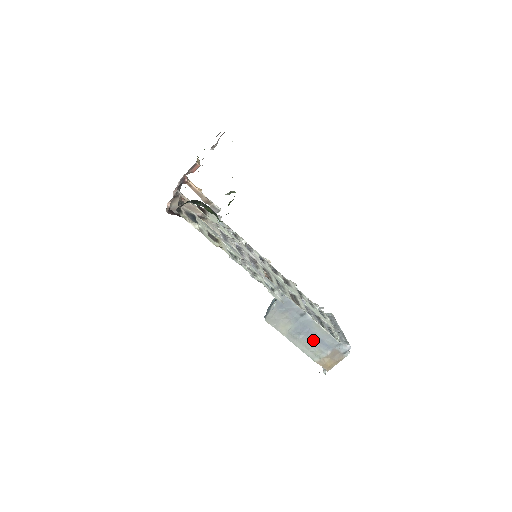
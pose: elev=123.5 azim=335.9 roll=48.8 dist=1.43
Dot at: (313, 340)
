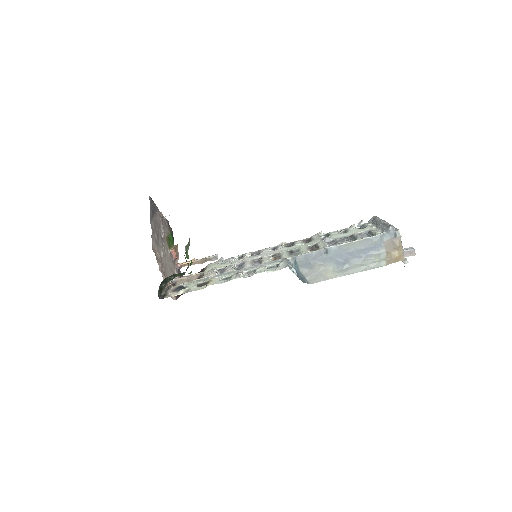
Dot at: (360, 256)
